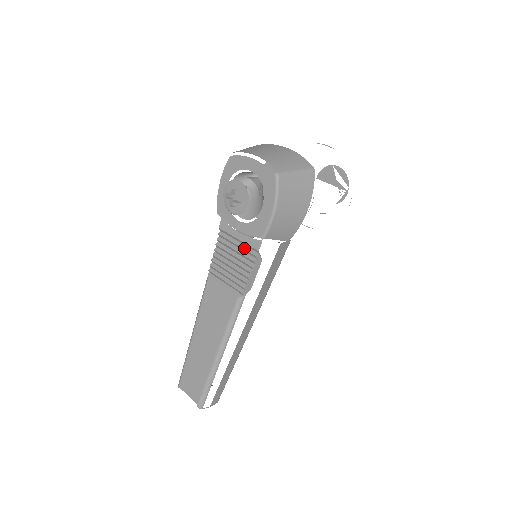
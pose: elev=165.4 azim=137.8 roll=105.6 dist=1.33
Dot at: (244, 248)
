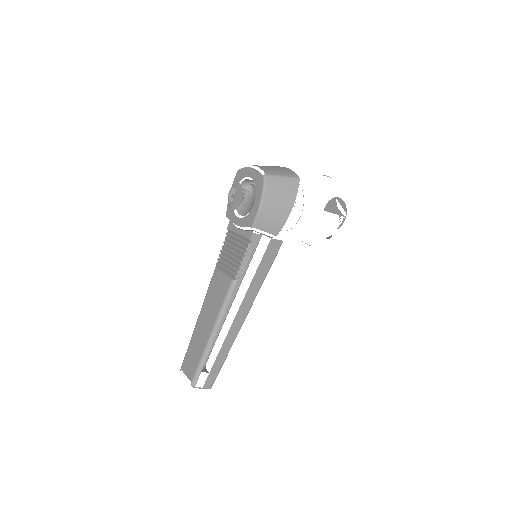
Dot at: (241, 240)
